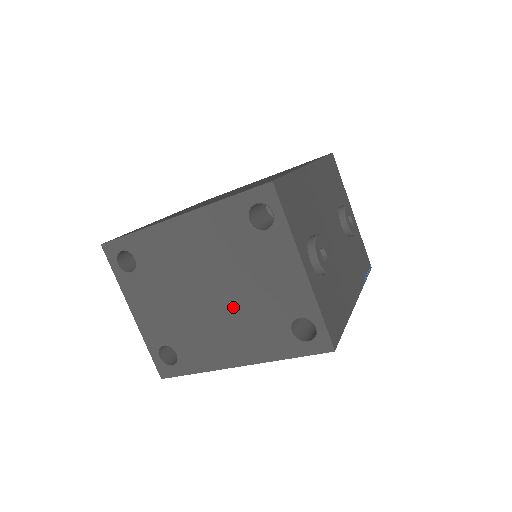
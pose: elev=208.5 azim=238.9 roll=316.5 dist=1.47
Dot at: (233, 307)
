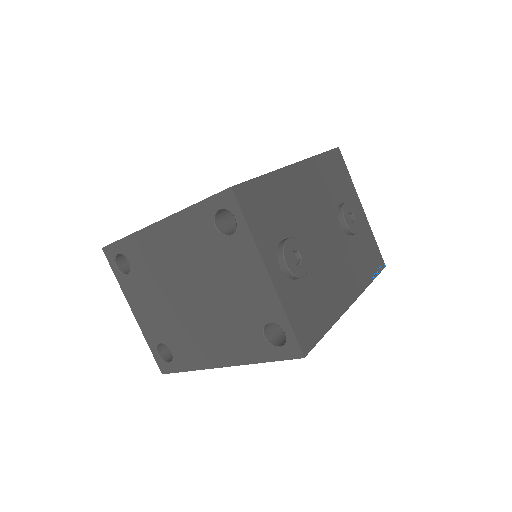
Dot at: (212, 310)
